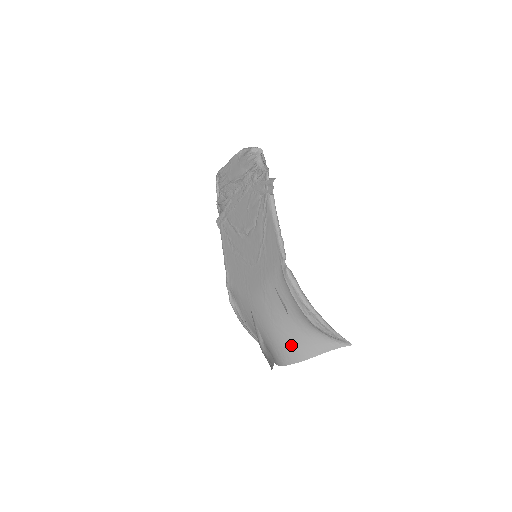
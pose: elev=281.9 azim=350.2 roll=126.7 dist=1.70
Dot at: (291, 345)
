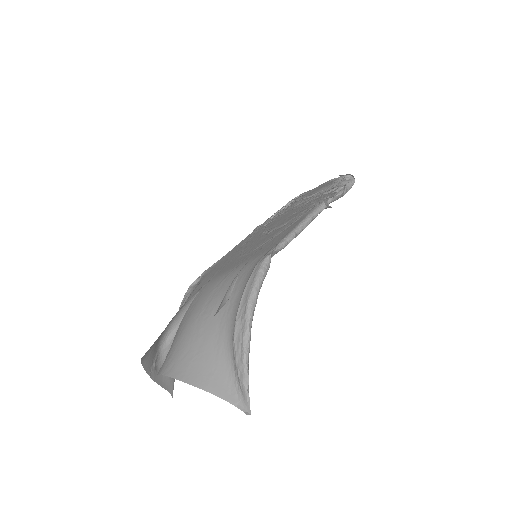
Dot at: (190, 352)
